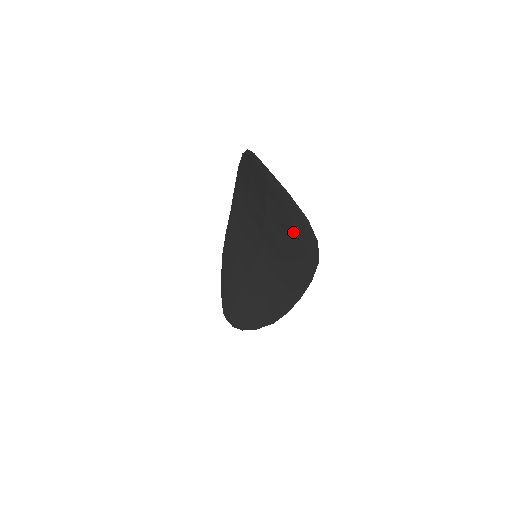
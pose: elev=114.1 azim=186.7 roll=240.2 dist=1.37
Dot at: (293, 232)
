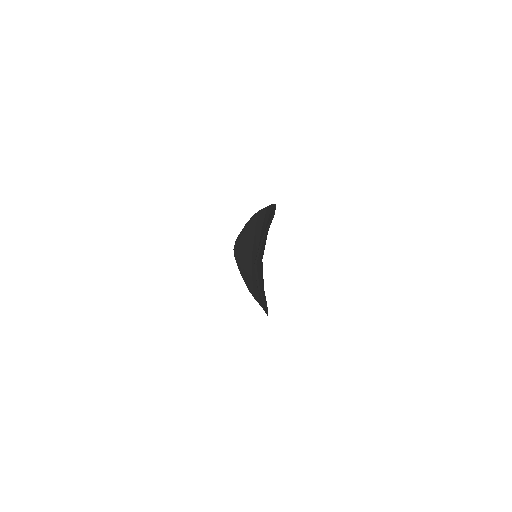
Dot at: occluded
